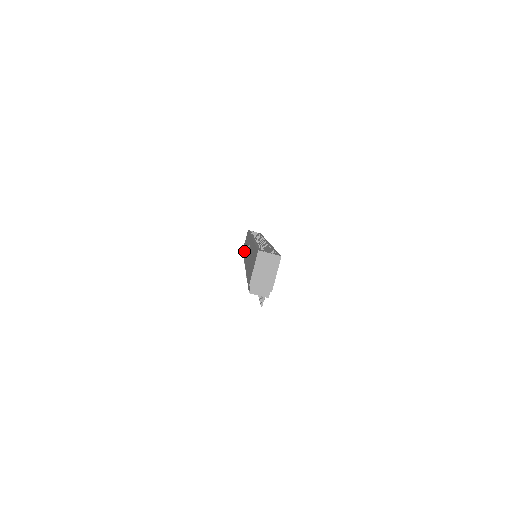
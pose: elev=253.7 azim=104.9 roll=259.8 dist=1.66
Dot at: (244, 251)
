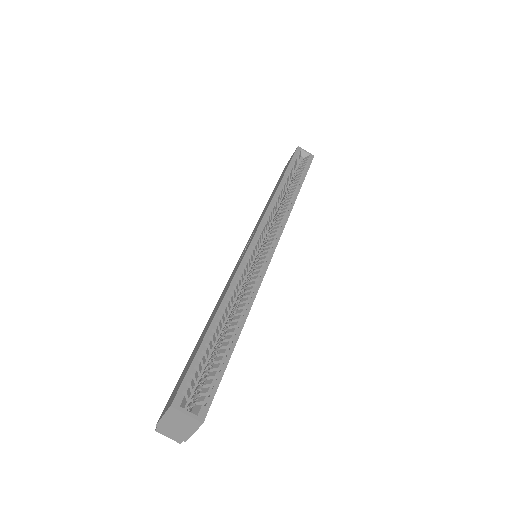
Dot at: (269, 198)
